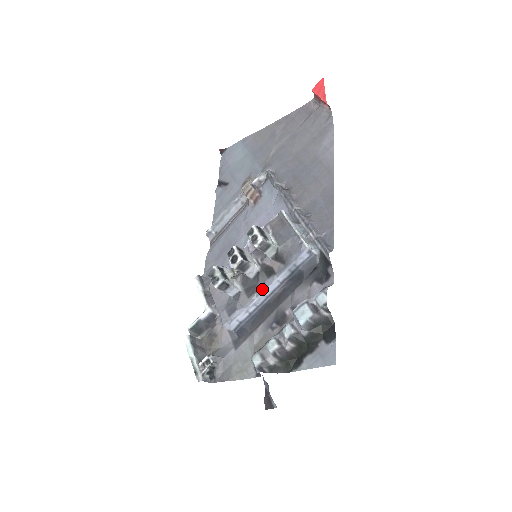
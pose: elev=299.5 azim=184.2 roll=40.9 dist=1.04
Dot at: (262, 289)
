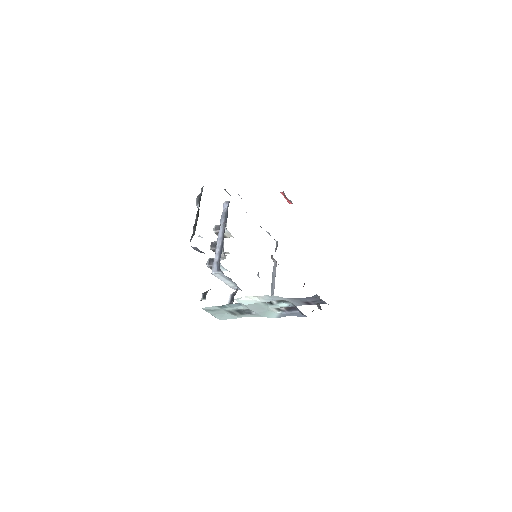
Dot at: (218, 238)
